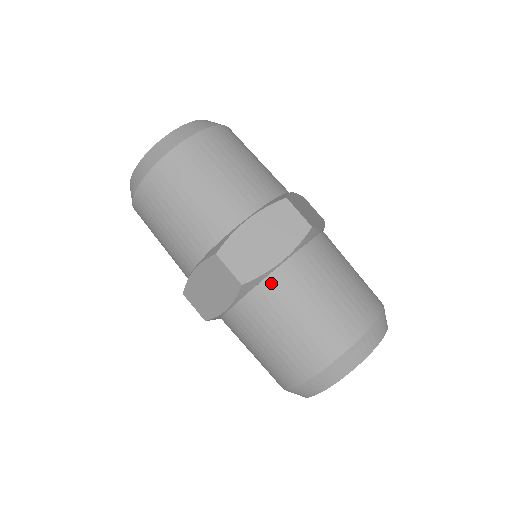
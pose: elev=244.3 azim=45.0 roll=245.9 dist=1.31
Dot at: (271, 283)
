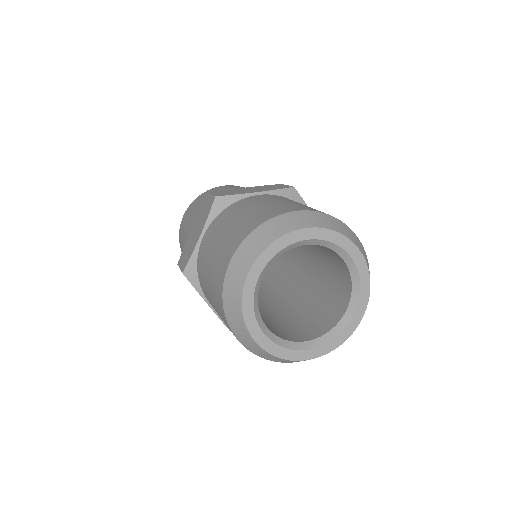
Dot at: (199, 259)
